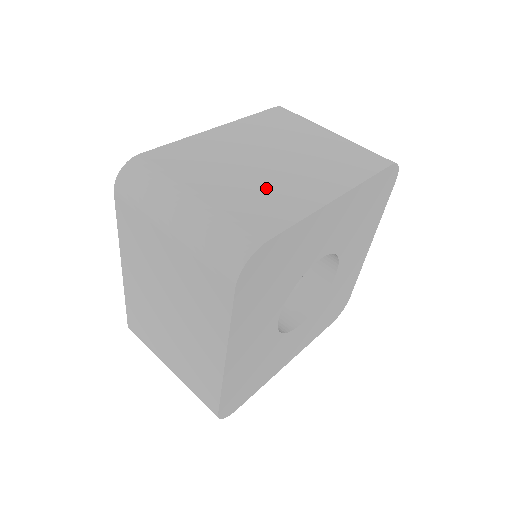
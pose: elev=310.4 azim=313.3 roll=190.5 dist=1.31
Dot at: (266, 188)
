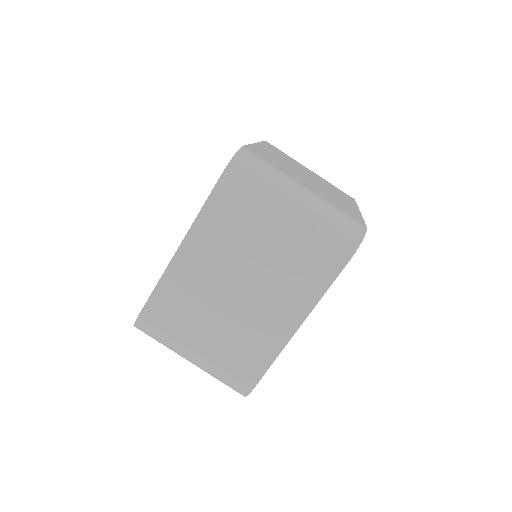
Dot at: (242, 332)
